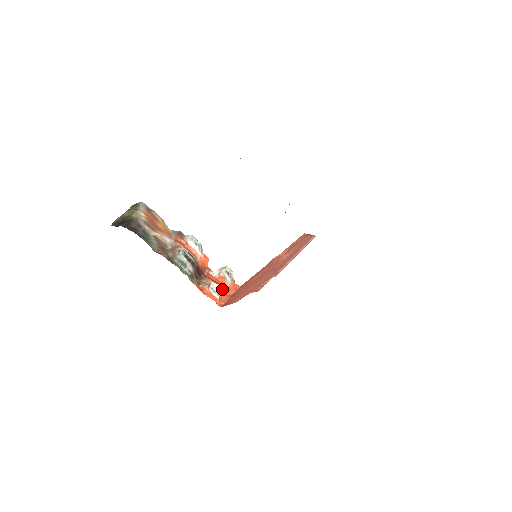
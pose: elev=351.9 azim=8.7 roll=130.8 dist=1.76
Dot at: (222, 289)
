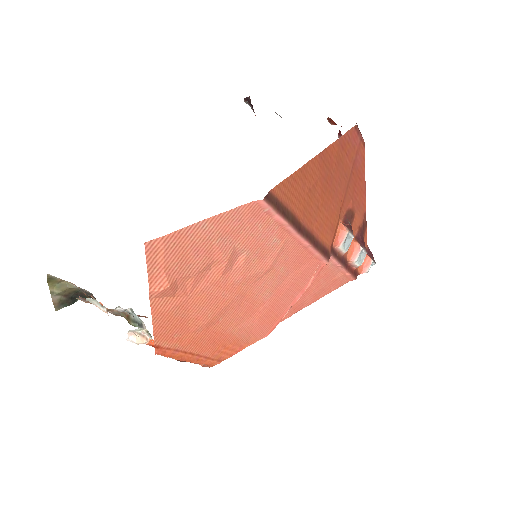
Dot at: occluded
